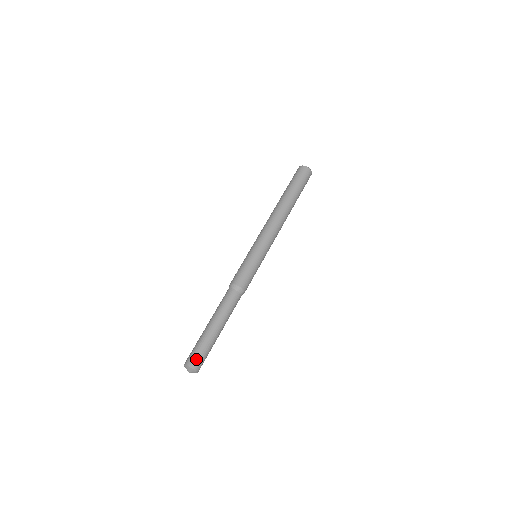
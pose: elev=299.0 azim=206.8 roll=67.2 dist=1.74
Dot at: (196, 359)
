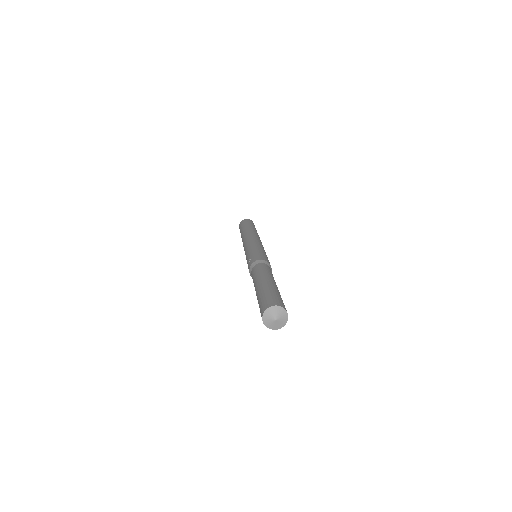
Dot at: (276, 300)
